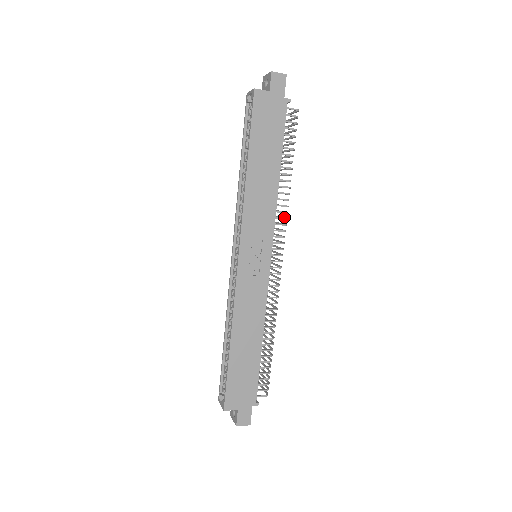
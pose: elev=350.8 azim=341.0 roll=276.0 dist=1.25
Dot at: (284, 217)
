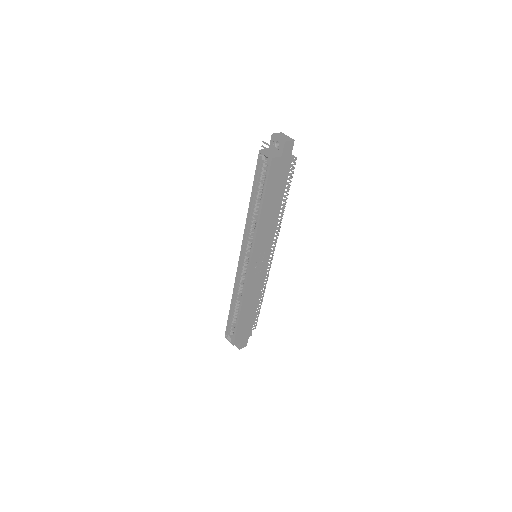
Dot at: occluded
